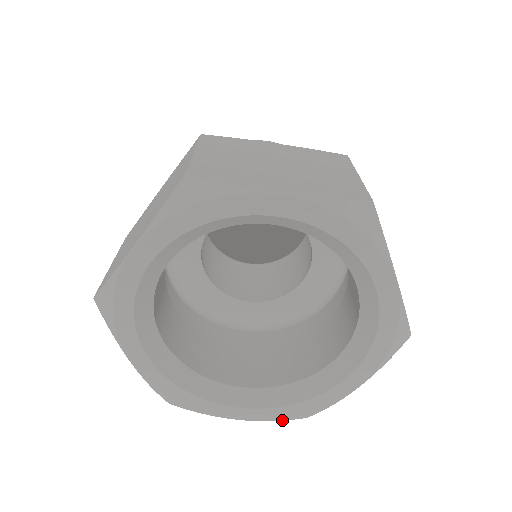
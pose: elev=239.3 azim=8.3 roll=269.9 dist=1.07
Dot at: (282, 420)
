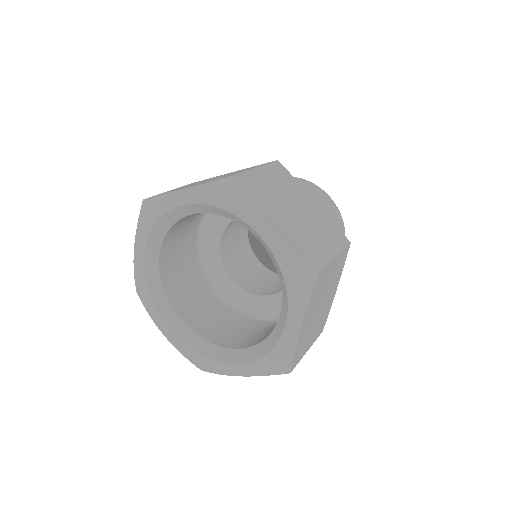
Dot at: (186, 357)
